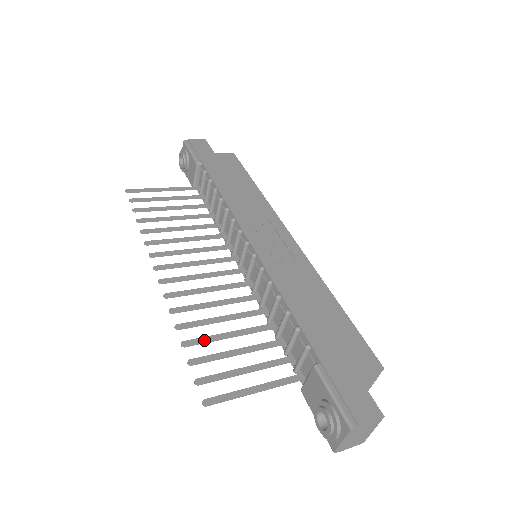
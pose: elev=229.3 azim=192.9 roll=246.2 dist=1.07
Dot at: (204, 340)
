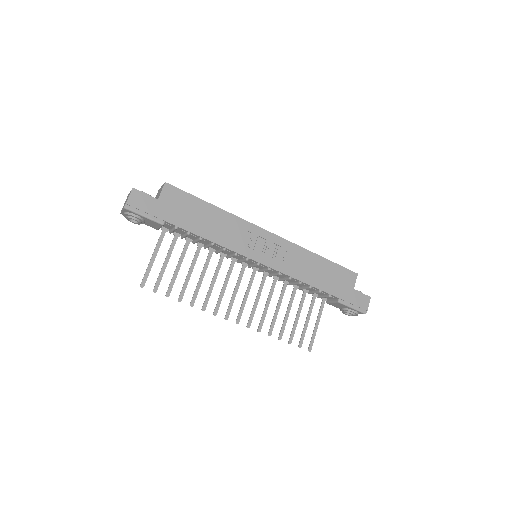
Dot at: (284, 328)
